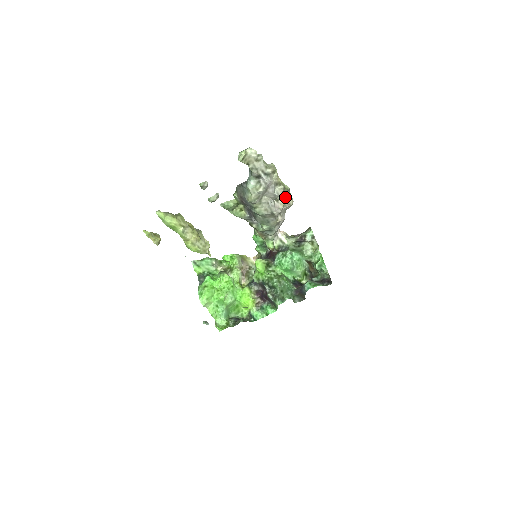
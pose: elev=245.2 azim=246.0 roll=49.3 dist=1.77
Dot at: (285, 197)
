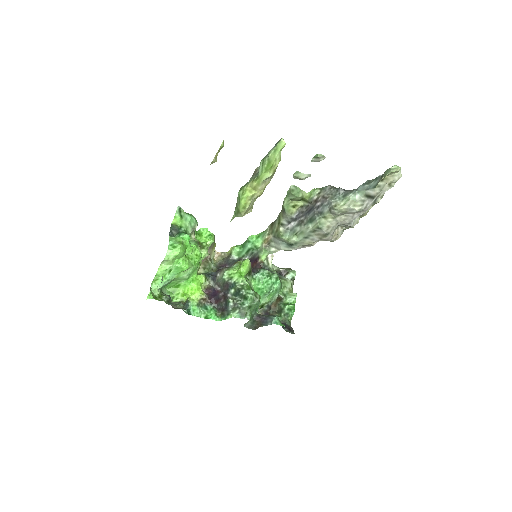
Dot at: (341, 230)
